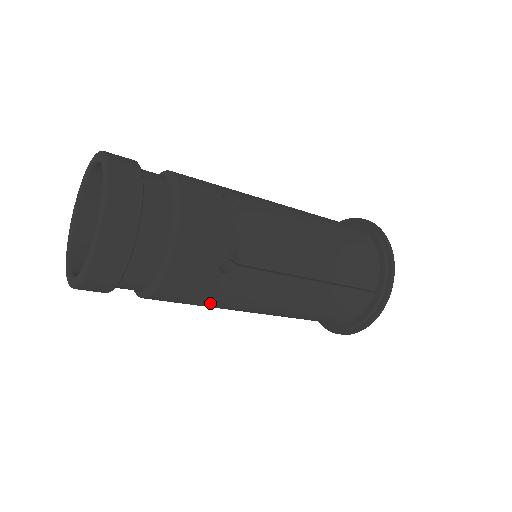
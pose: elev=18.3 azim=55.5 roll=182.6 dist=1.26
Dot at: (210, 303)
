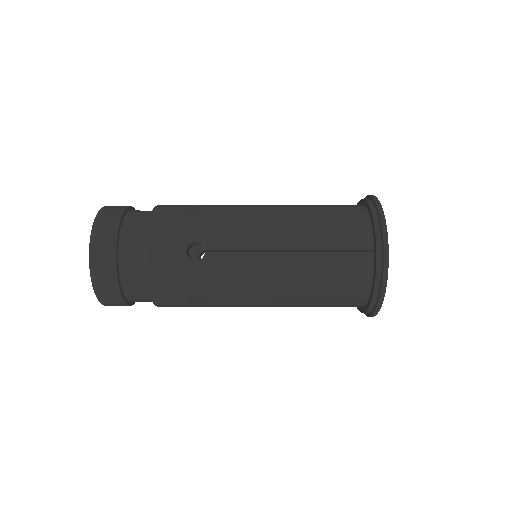
Dot at: (204, 295)
